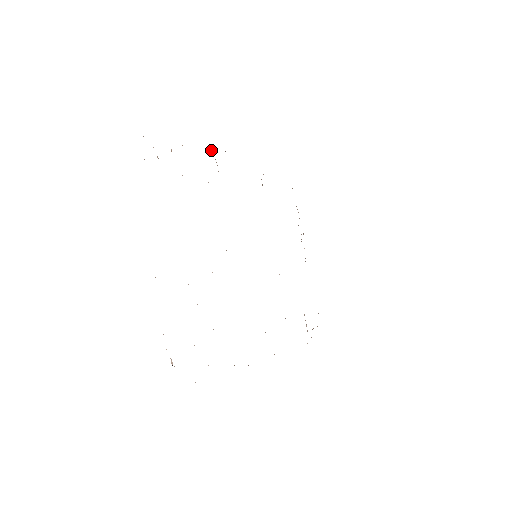
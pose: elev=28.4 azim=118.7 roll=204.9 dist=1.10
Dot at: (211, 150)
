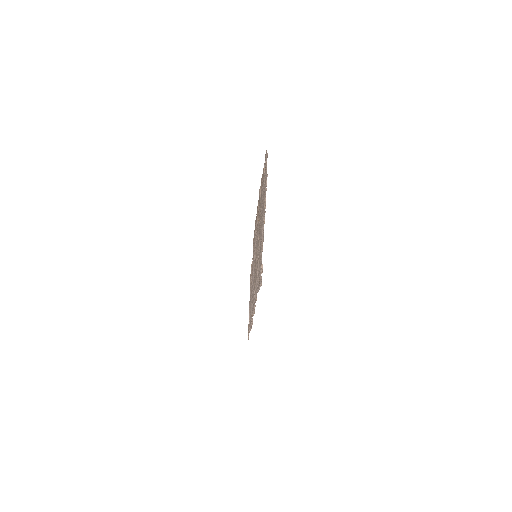
Dot at: occluded
